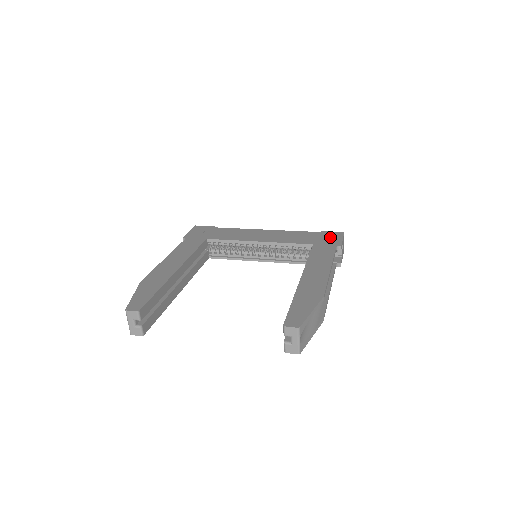
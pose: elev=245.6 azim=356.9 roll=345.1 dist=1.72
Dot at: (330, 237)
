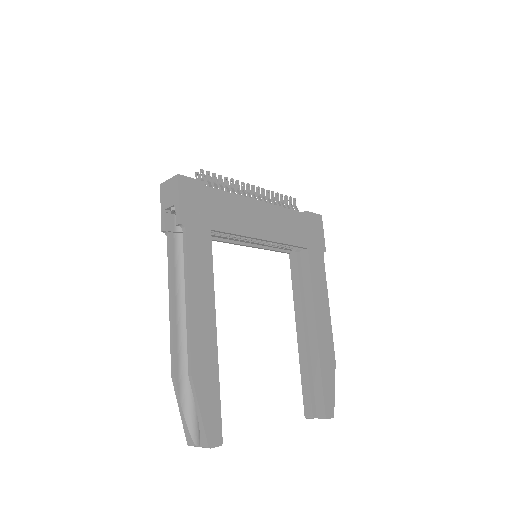
Dot at: (316, 229)
